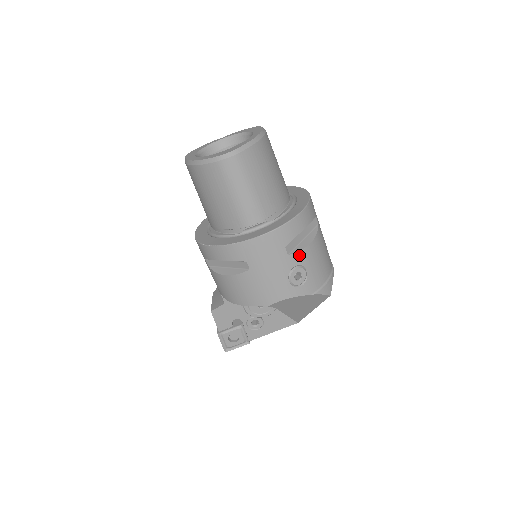
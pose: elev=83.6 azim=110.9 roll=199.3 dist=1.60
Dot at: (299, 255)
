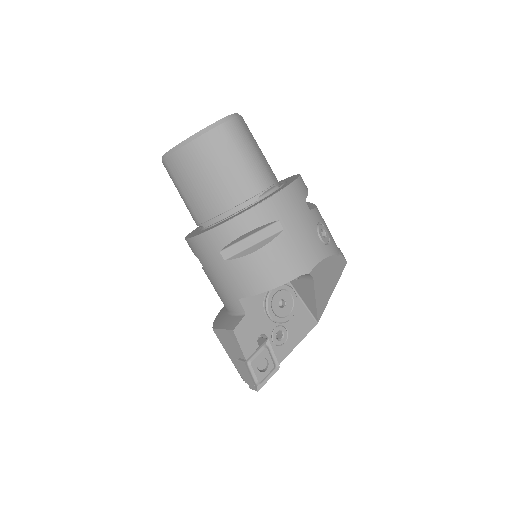
Dot at: (316, 212)
